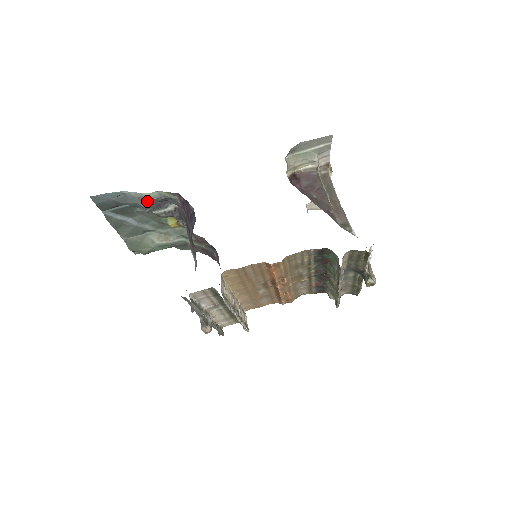
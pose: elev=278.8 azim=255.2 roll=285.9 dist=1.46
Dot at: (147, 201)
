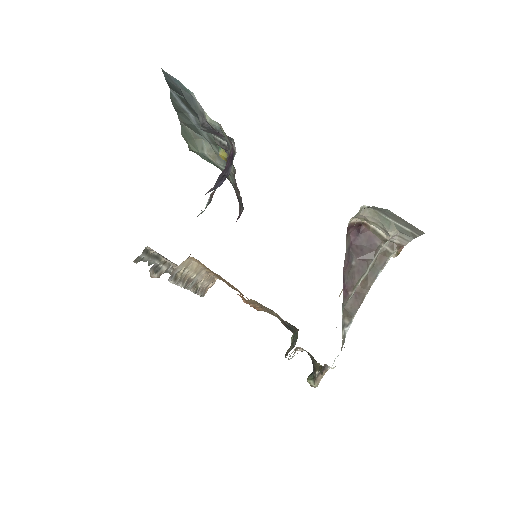
Dot at: occluded
